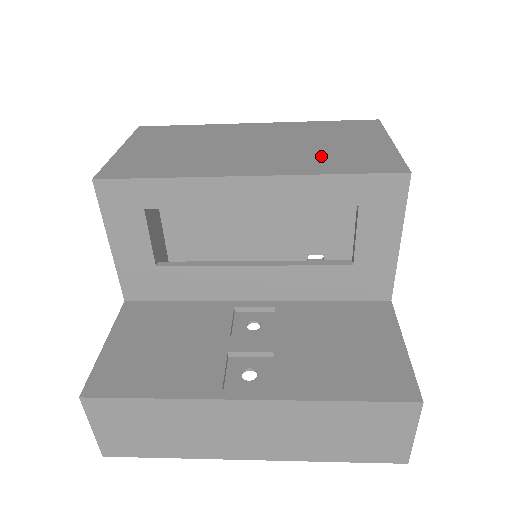
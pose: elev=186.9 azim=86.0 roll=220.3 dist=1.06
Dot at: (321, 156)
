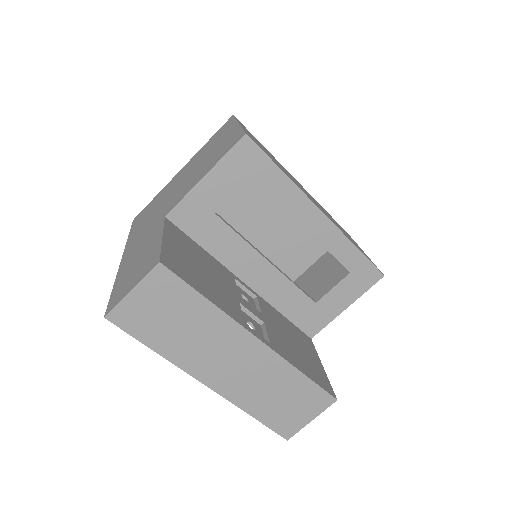
Dot at: occluded
